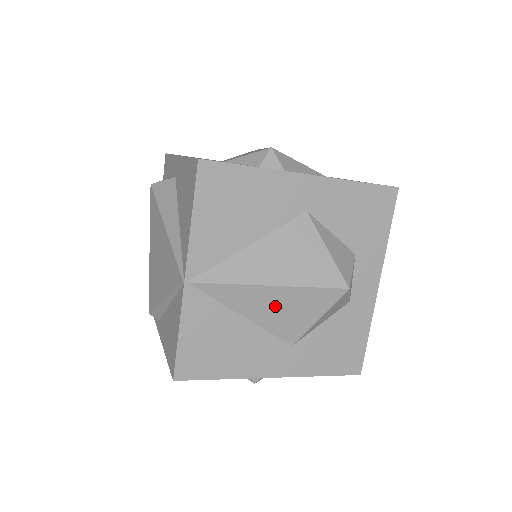
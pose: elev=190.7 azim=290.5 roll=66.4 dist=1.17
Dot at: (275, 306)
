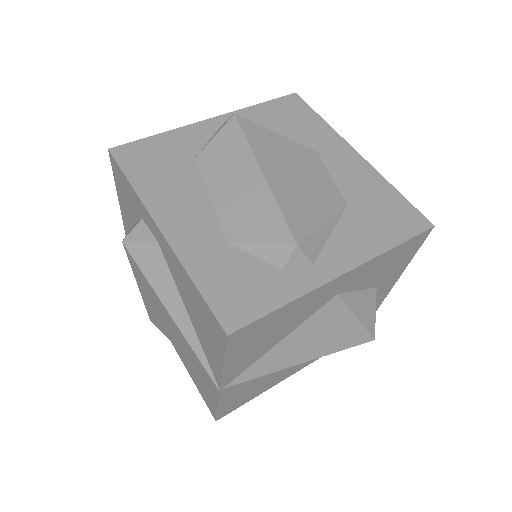
Dot at: occluded
